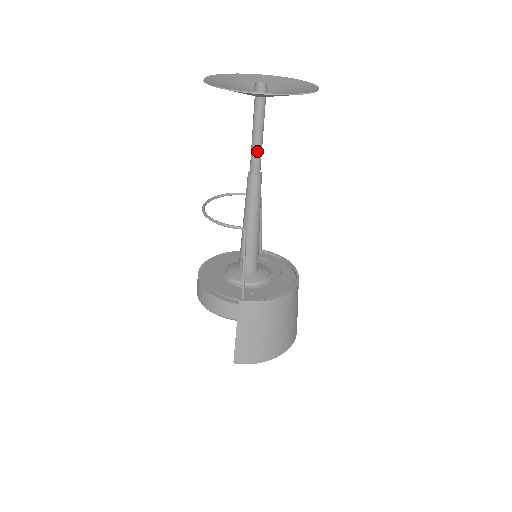
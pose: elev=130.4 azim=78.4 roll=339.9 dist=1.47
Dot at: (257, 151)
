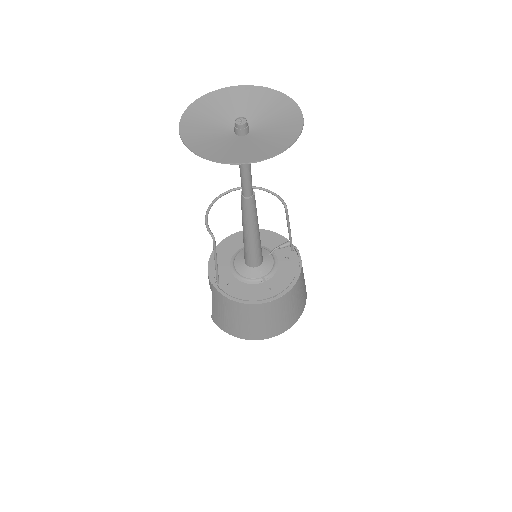
Dot at: (242, 178)
